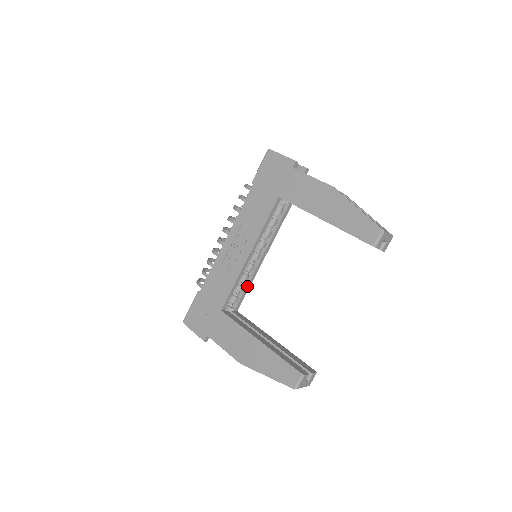
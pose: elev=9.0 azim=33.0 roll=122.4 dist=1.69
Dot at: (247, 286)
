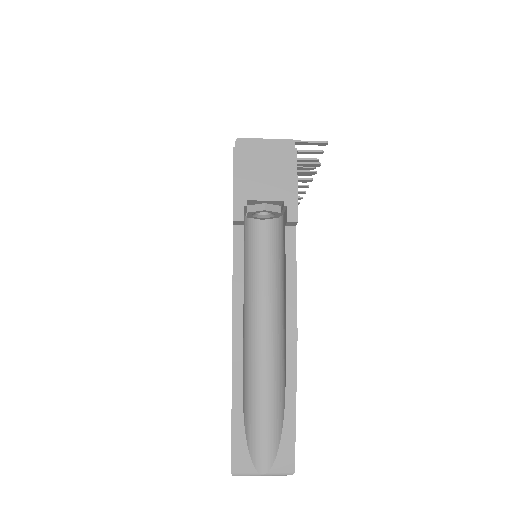
Dot at: occluded
